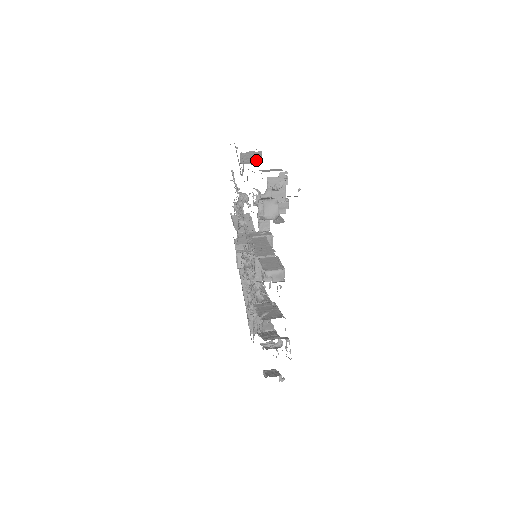
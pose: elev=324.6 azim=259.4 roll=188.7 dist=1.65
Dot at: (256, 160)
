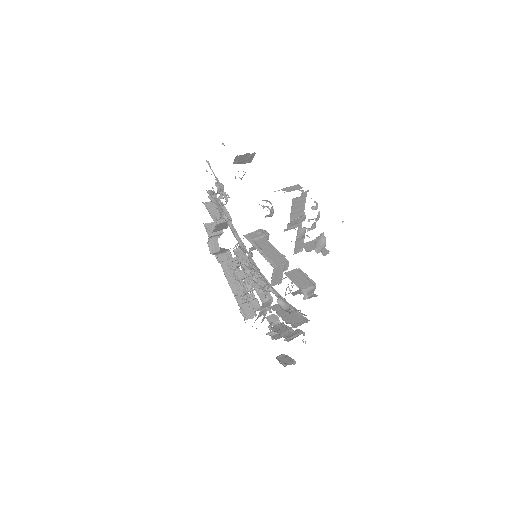
Dot at: (248, 160)
